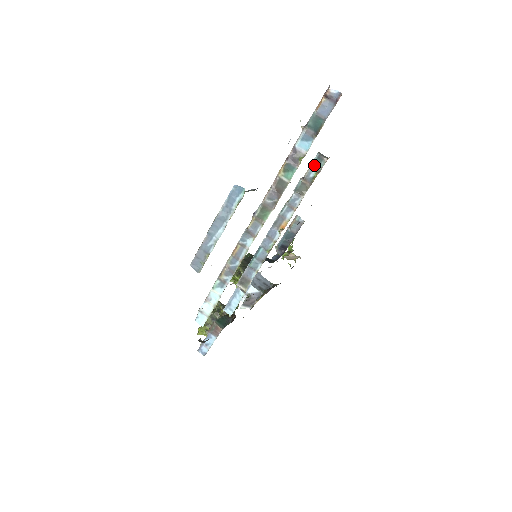
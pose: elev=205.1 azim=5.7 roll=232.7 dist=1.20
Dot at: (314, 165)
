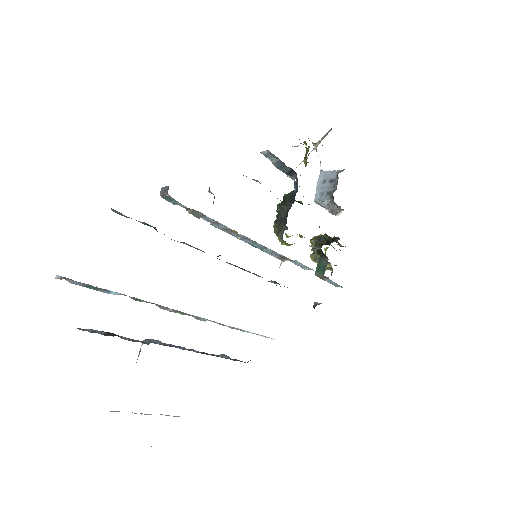
Dot at: (173, 202)
